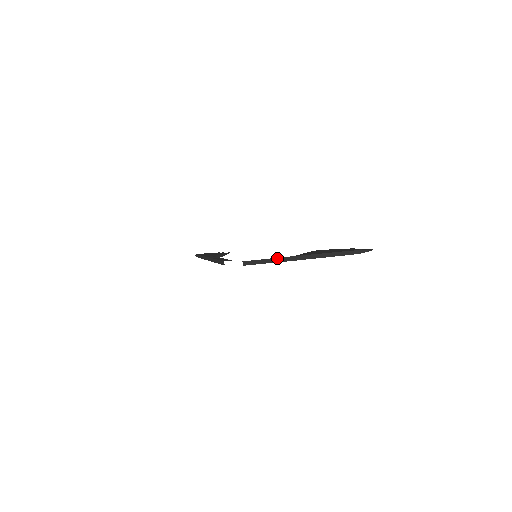
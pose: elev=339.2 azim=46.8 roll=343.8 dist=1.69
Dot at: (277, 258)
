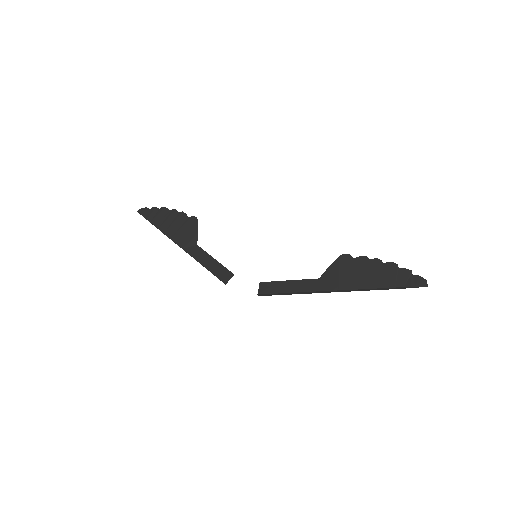
Dot at: (305, 292)
